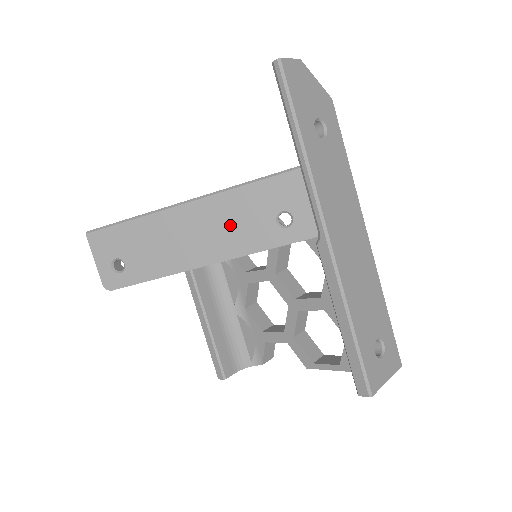
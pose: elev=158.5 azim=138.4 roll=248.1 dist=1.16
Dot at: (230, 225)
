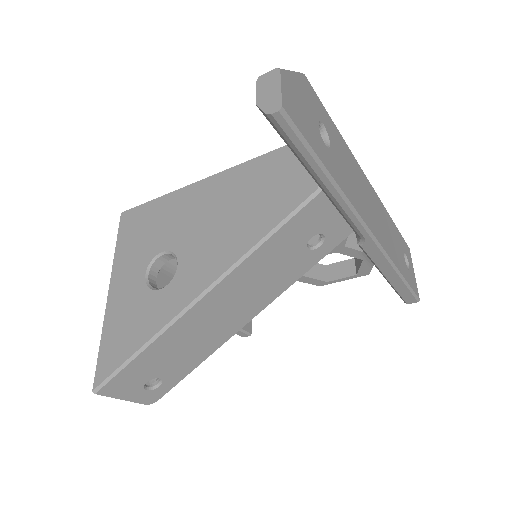
Dot at: (261, 281)
